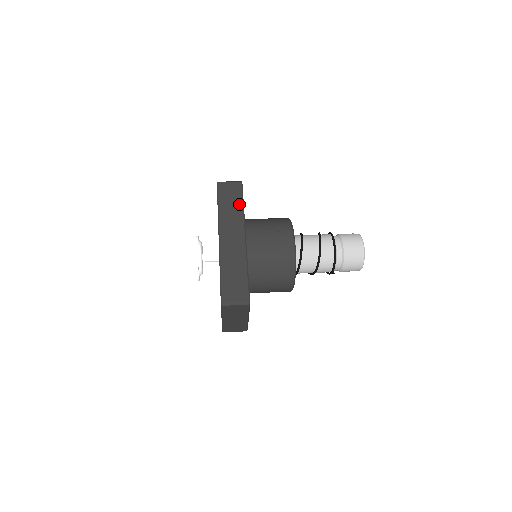
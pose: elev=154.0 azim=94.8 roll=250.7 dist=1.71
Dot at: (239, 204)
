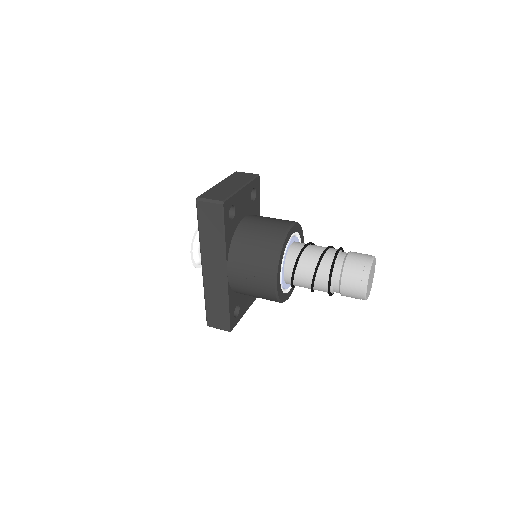
Dot at: (219, 234)
